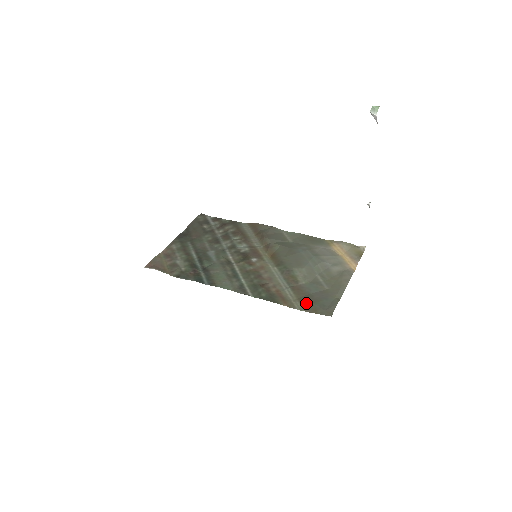
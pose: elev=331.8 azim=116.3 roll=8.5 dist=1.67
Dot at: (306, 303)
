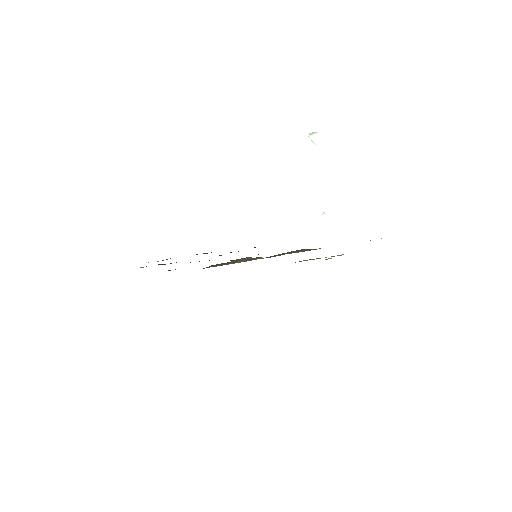
Dot at: occluded
